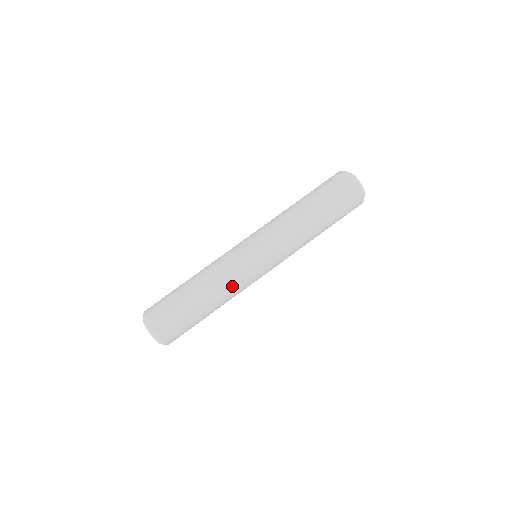
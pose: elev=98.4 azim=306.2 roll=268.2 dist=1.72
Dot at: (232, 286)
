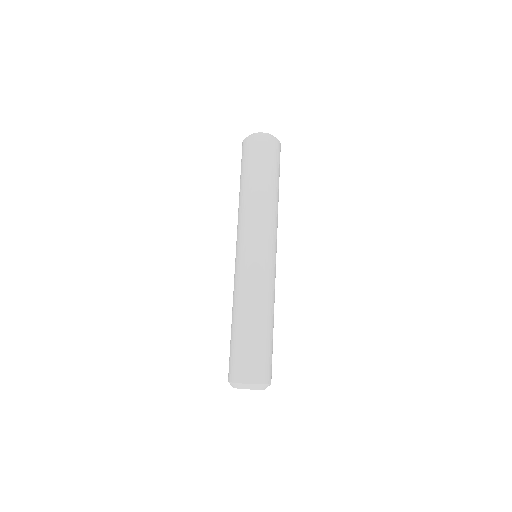
Dot at: occluded
